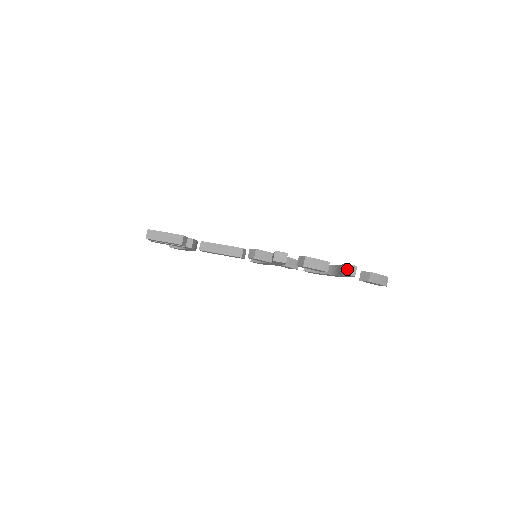
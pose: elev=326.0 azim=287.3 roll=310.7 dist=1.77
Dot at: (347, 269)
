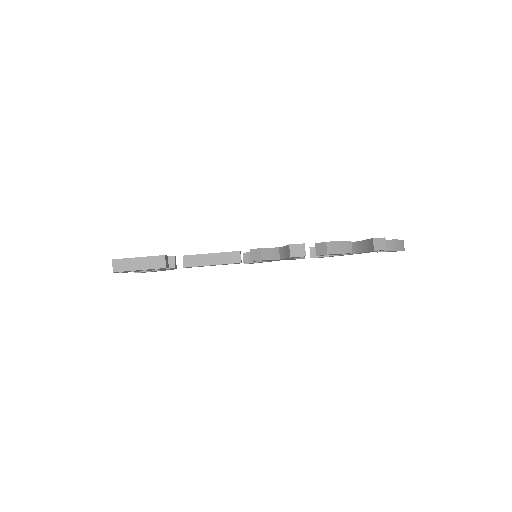
Dot at: (377, 244)
